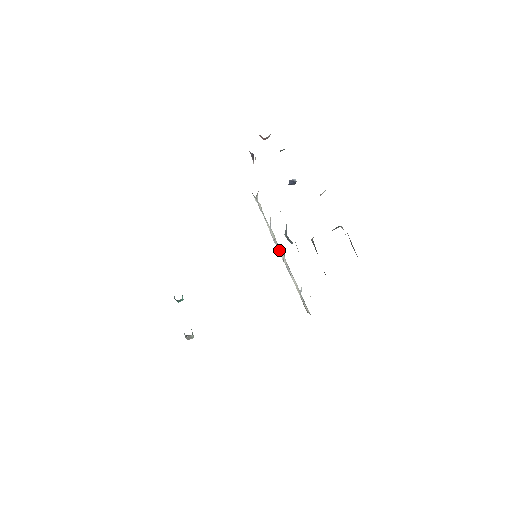
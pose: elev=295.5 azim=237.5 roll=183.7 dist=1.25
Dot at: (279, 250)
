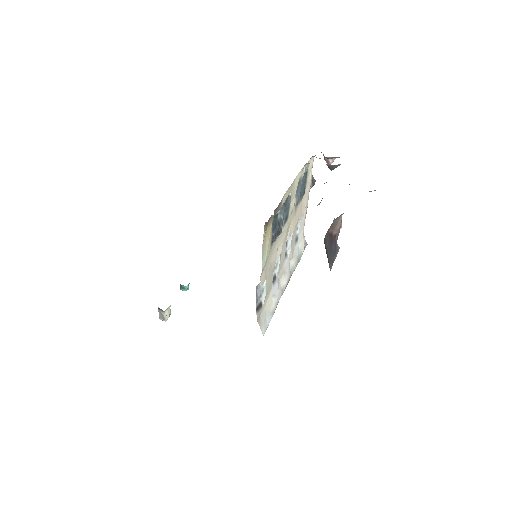
Dot at: (284, 274)
